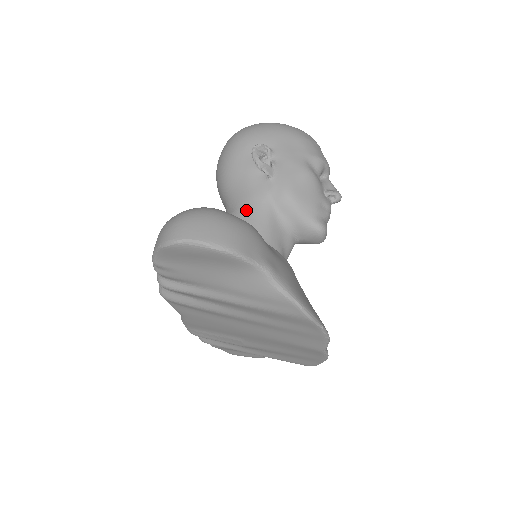
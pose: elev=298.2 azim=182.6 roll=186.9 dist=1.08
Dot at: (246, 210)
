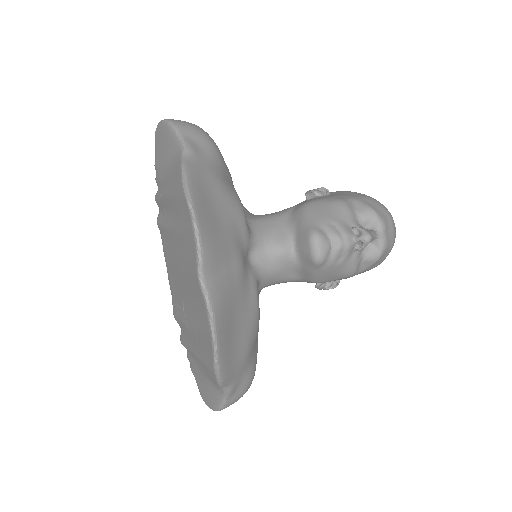
Dot at: occluded
